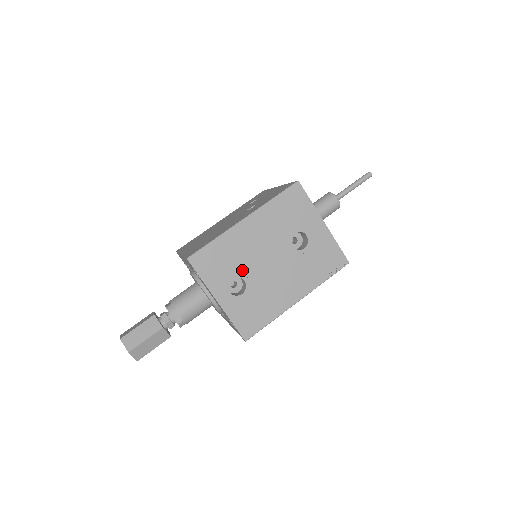
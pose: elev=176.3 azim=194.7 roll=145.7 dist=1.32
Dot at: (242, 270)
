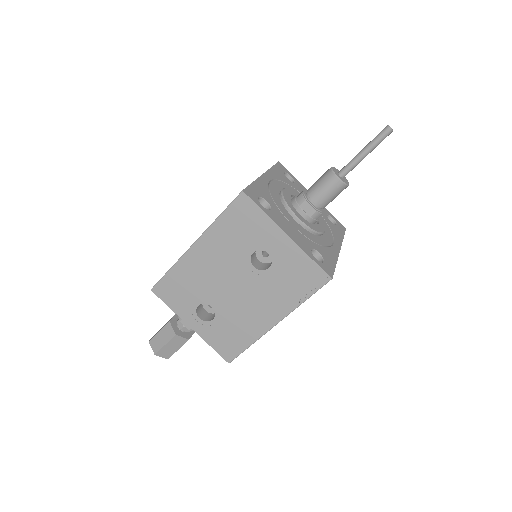
Dot at: (206, 296)
